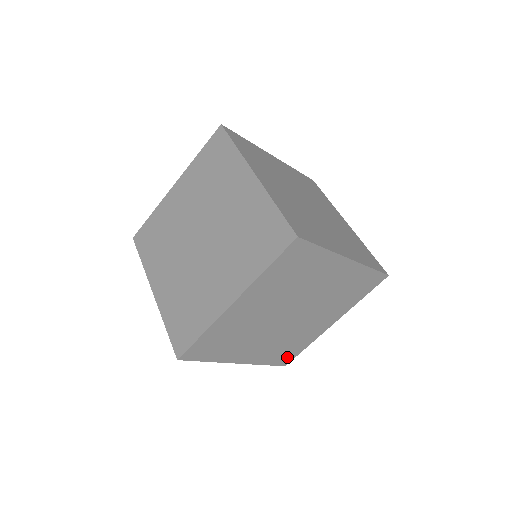
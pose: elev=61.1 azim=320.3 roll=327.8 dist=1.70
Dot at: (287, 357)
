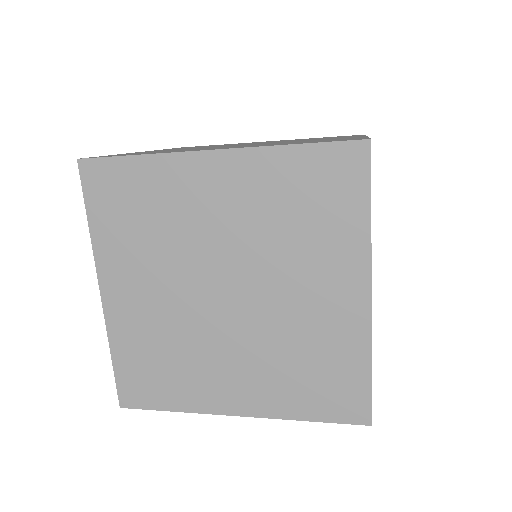
Dot at: occluded
